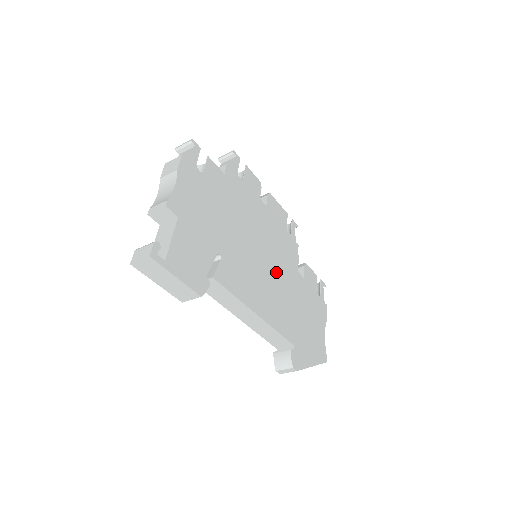
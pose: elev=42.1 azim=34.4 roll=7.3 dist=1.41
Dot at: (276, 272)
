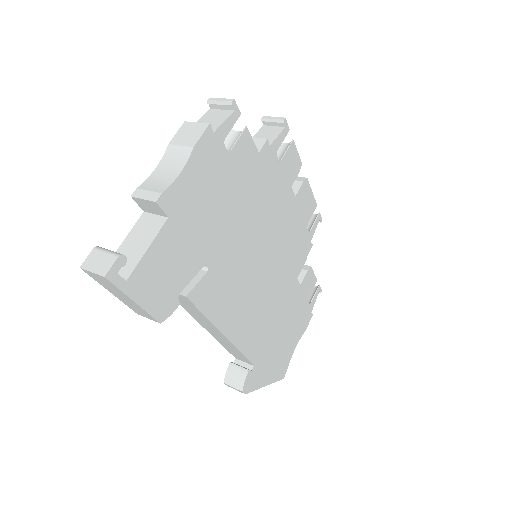
Dot at: (271, 281)
